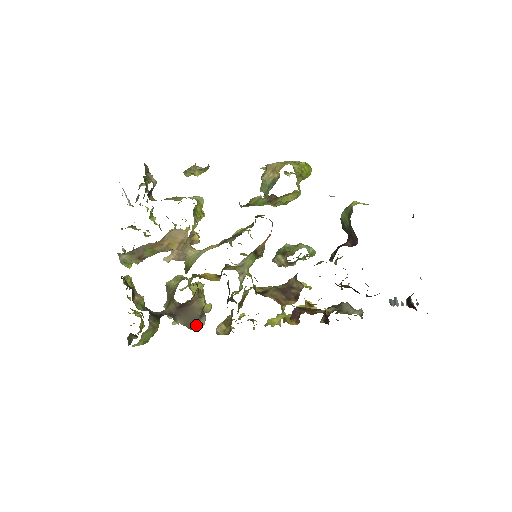
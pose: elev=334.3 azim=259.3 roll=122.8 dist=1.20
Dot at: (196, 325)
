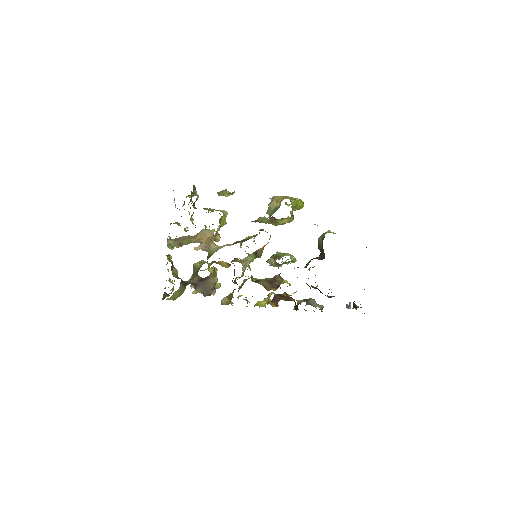
Dot at: (209, 294)
